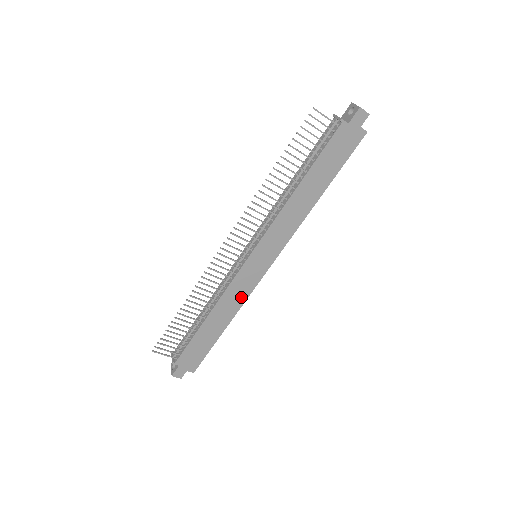
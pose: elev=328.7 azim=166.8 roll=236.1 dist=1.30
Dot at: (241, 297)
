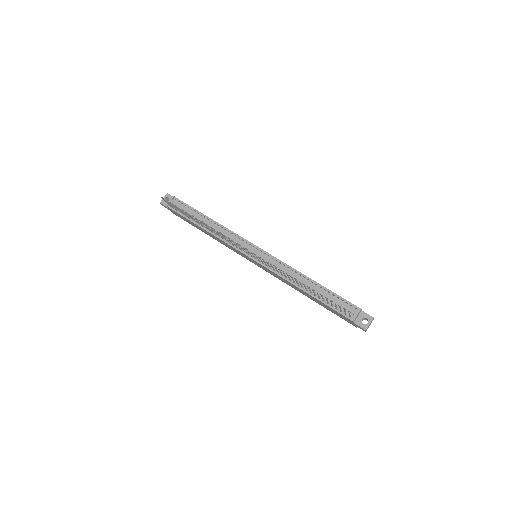
Dot at: (228, 247)
